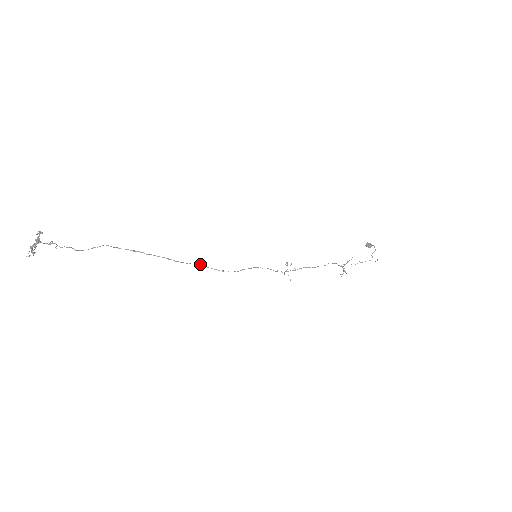
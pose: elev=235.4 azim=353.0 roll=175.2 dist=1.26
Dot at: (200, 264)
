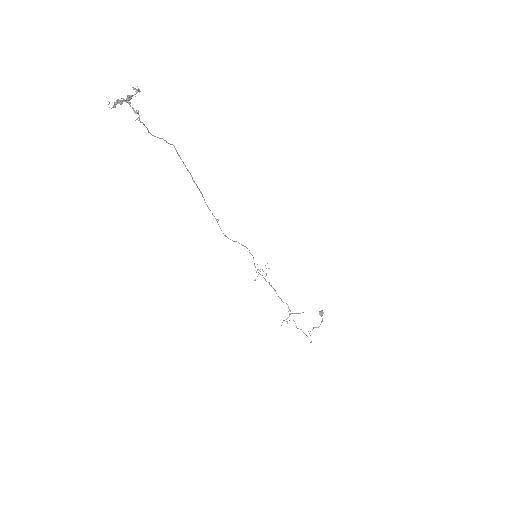
Dot at: (218, 219)
